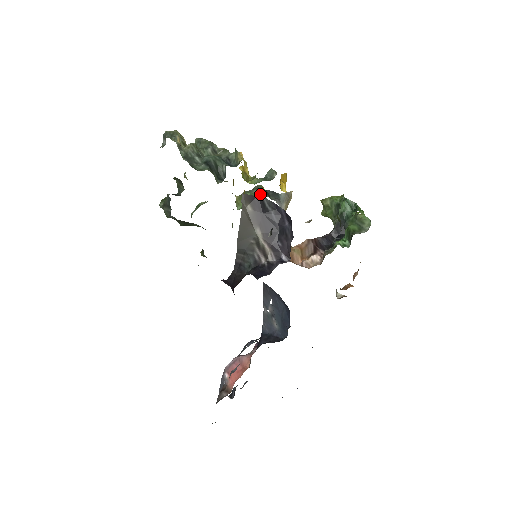
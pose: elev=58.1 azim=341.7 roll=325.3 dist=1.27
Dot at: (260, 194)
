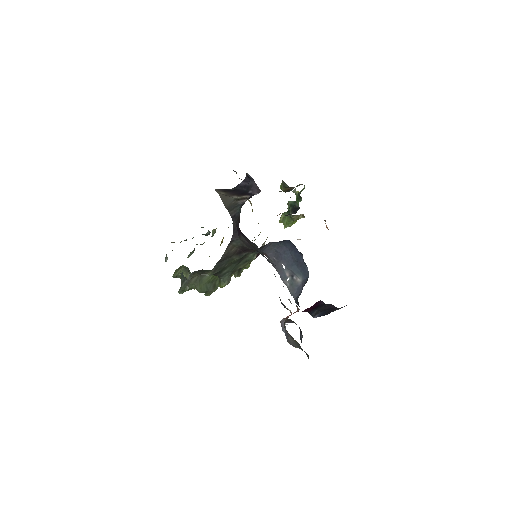
Dot at: occluded
